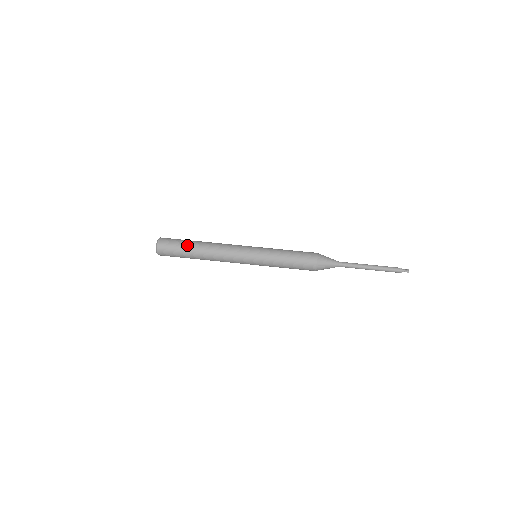
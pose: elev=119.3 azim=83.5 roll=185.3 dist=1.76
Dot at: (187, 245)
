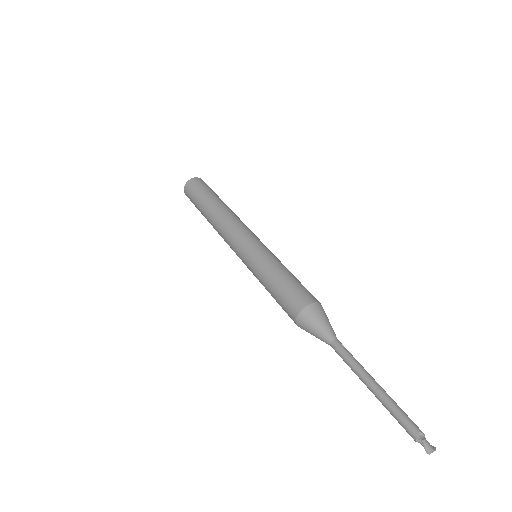
Dot at: (208, 196)
